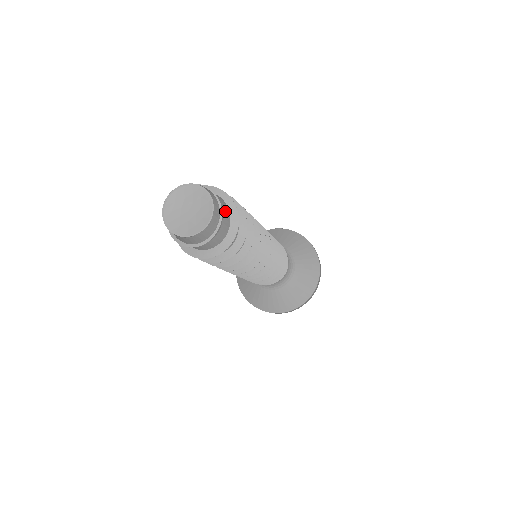
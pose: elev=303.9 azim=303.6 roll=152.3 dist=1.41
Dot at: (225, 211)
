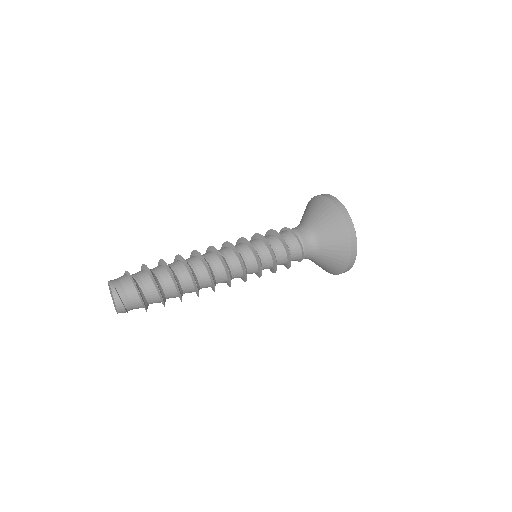
Dot at: (135, 302)
